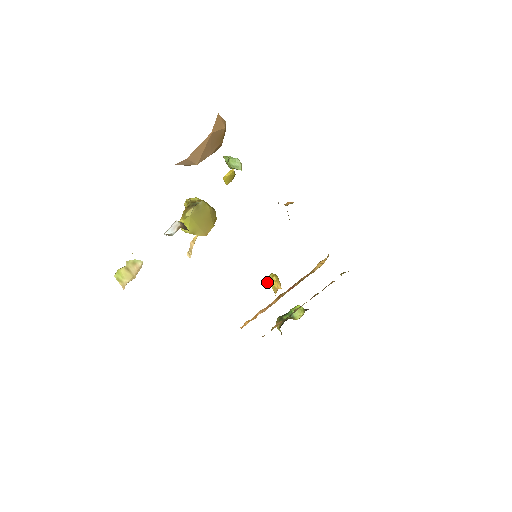
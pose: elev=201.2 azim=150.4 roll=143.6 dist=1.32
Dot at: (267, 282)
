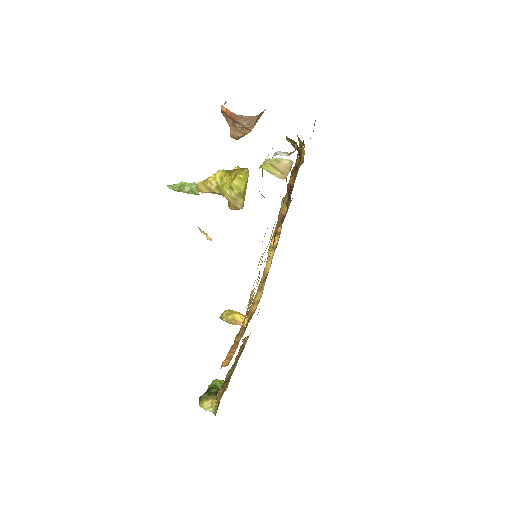
Dot at: (225, 319)
